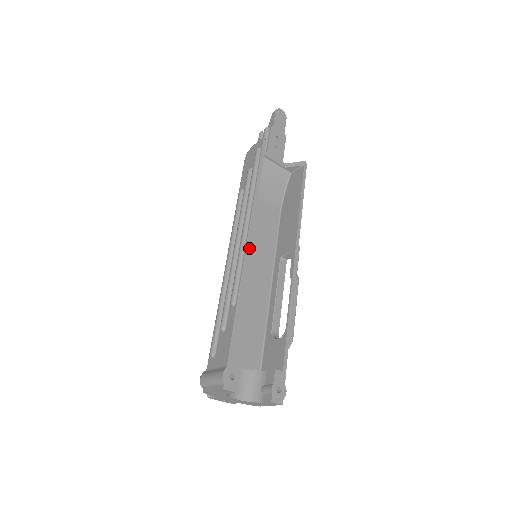
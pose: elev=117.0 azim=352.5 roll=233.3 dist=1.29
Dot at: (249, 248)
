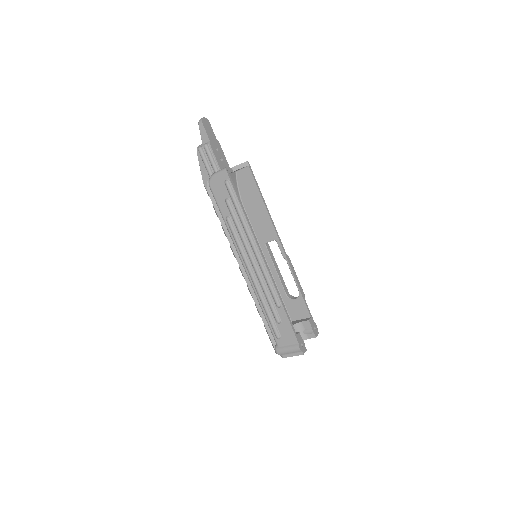
Dot at: occluded
